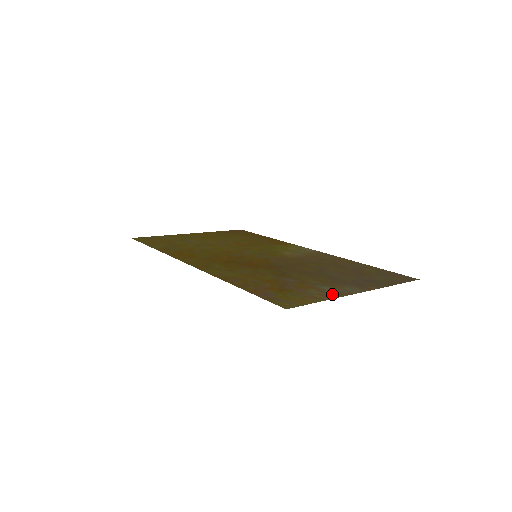
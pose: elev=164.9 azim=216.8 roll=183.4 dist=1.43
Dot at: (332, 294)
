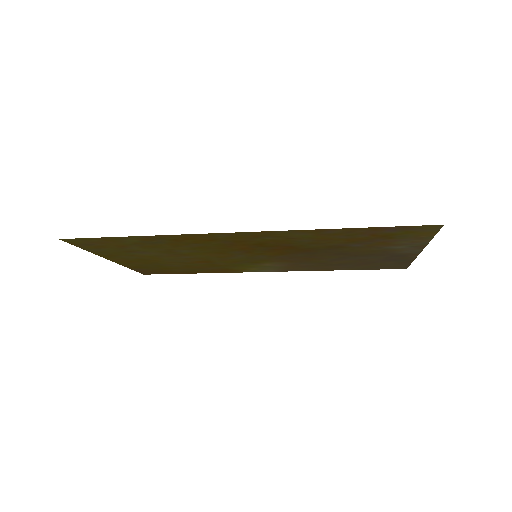
Dot at: (417, 244)
